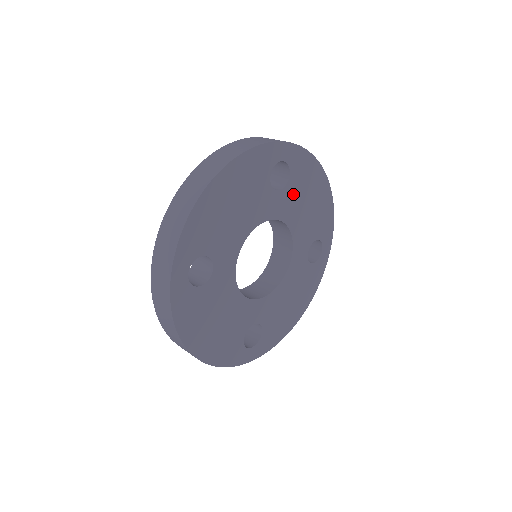
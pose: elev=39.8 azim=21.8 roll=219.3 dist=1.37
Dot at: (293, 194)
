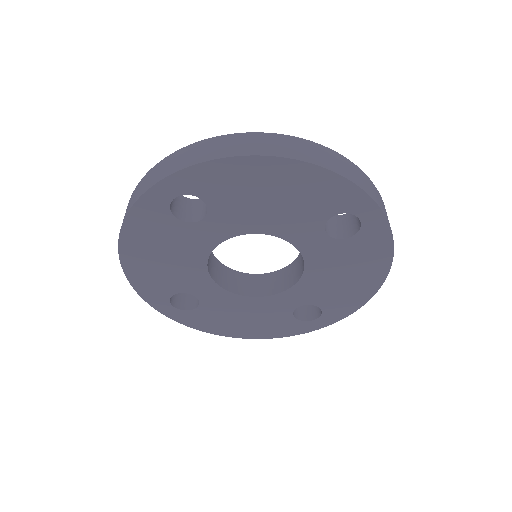
Dot at: (230, 208)
